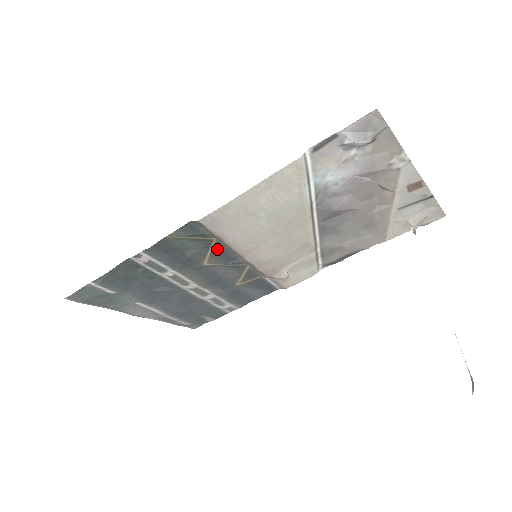
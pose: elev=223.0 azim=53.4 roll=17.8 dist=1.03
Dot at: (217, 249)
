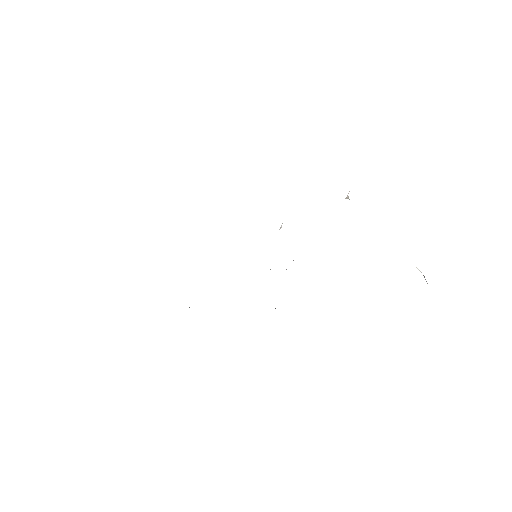
Dot at: occluded
